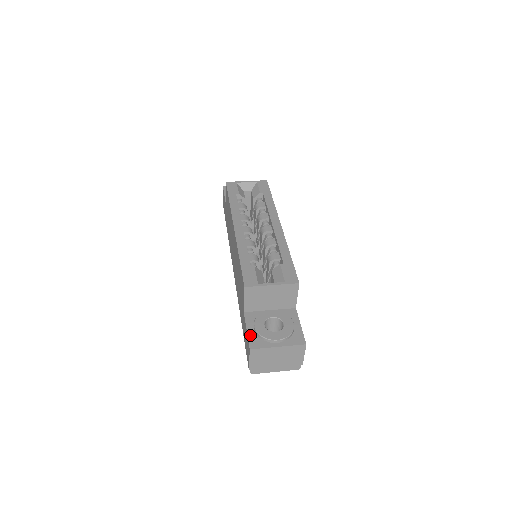
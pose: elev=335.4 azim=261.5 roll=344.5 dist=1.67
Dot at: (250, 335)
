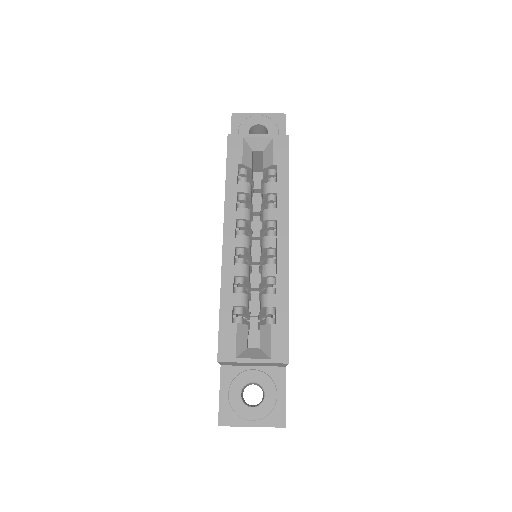
Dot at: (222, 404)
